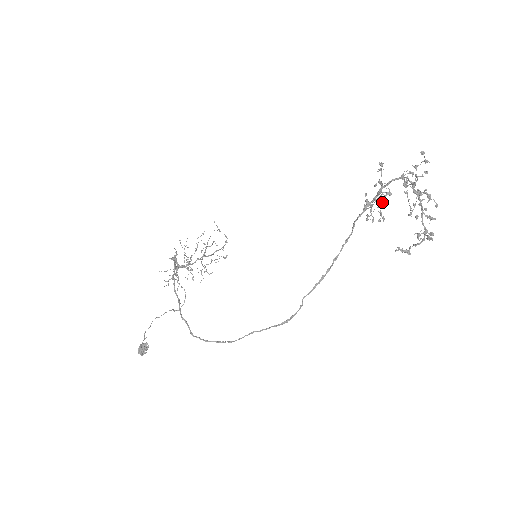
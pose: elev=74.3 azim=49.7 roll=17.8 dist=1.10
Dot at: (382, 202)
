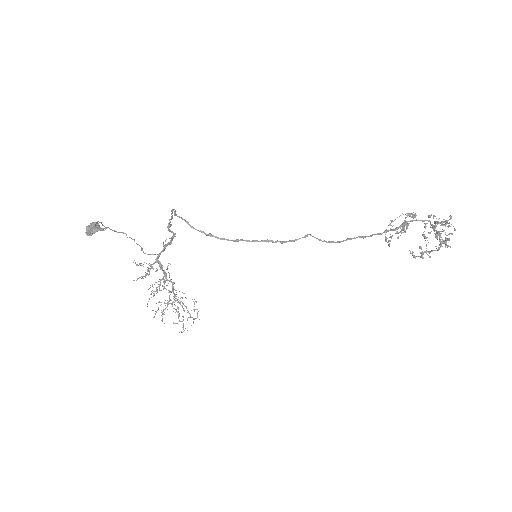
Dot at: occluded
